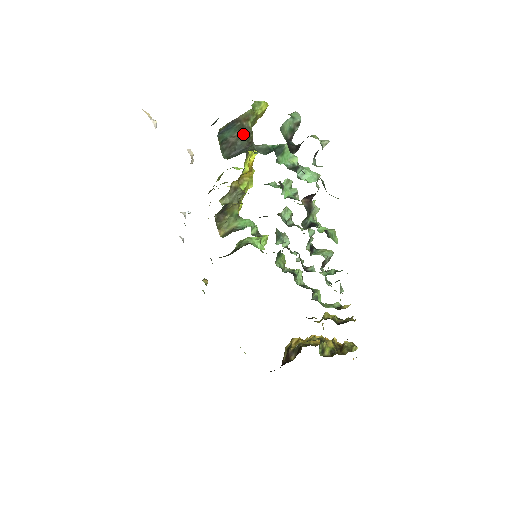
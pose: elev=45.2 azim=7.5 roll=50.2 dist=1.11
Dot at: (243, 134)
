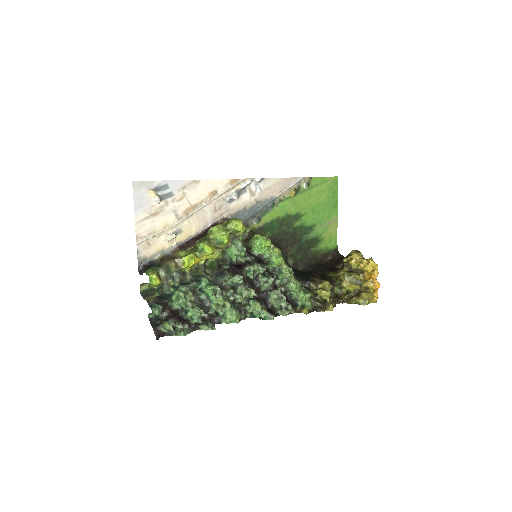
Dot at: occluded
